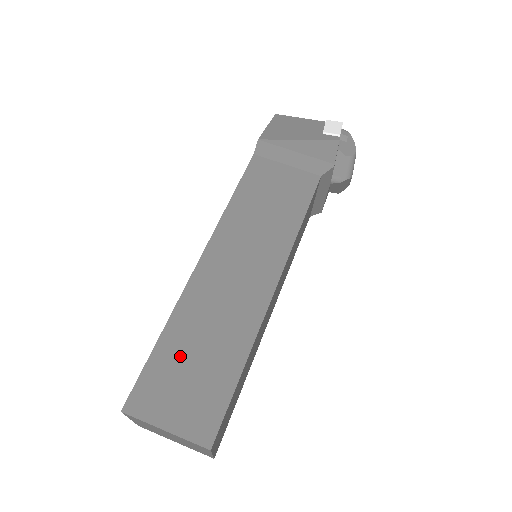
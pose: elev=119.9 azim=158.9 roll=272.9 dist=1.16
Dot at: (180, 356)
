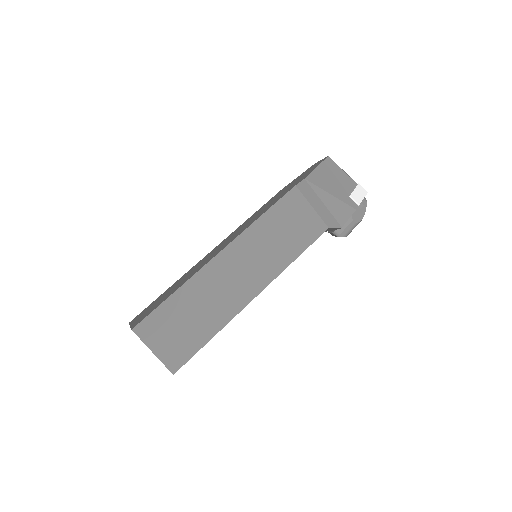
Dot at: (180, 312)
